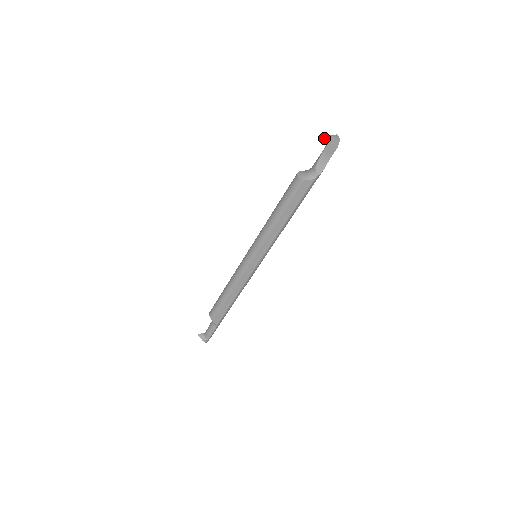
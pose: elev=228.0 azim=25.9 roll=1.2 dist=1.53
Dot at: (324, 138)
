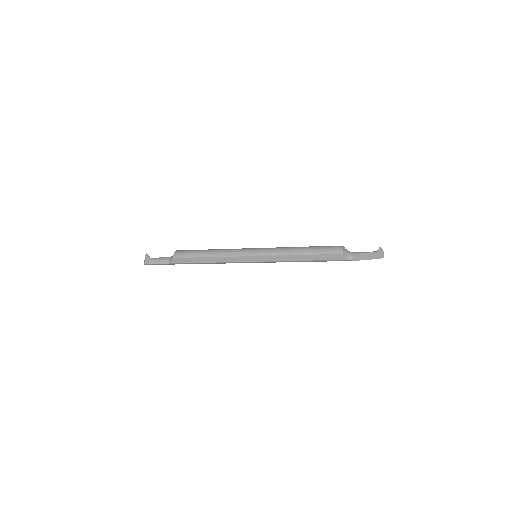
Dot at: (379, 248)
